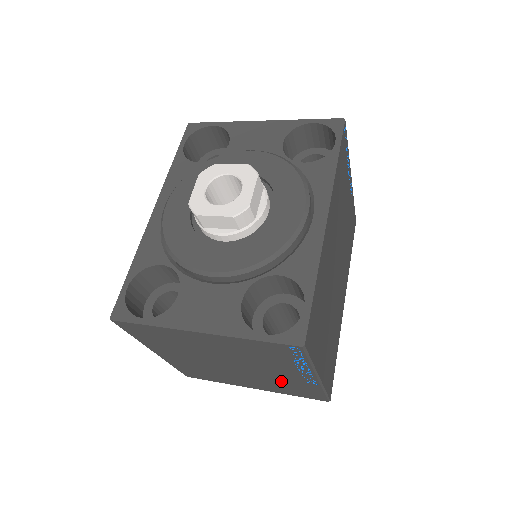
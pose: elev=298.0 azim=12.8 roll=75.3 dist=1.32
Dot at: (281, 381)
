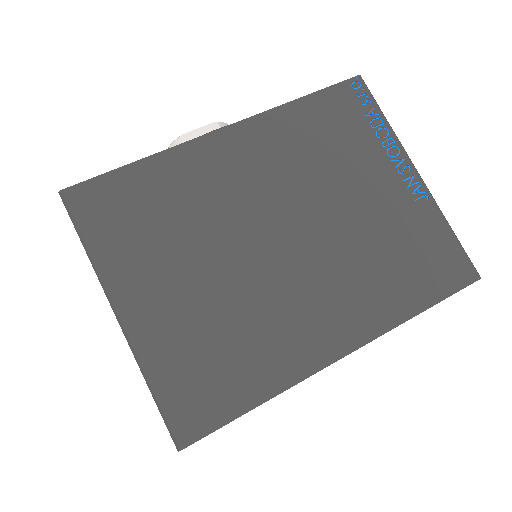
Dot at: occluded
